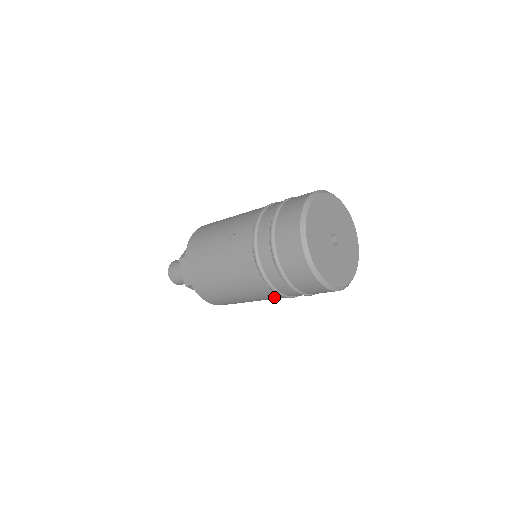
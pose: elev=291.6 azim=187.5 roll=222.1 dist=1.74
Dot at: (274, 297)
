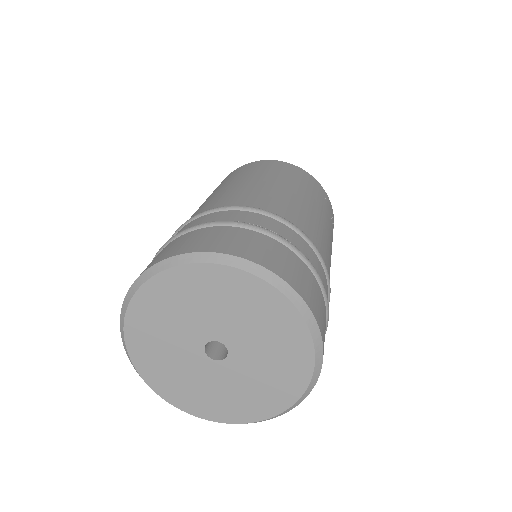
Dot at: occluded
